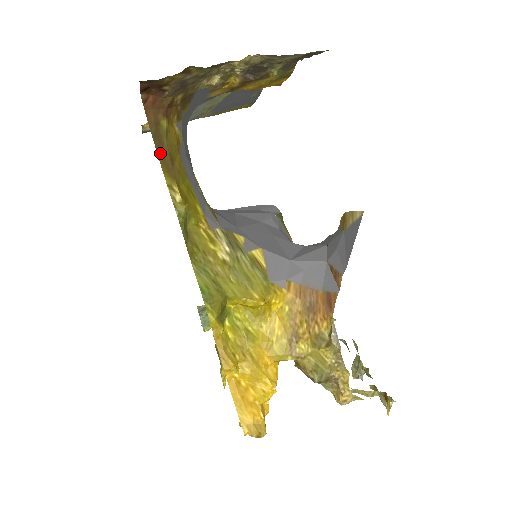
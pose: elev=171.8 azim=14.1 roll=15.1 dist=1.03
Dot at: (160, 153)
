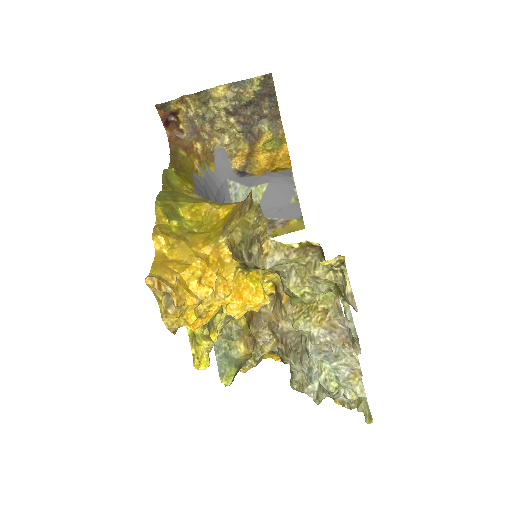
Dot at: (172, 161)
